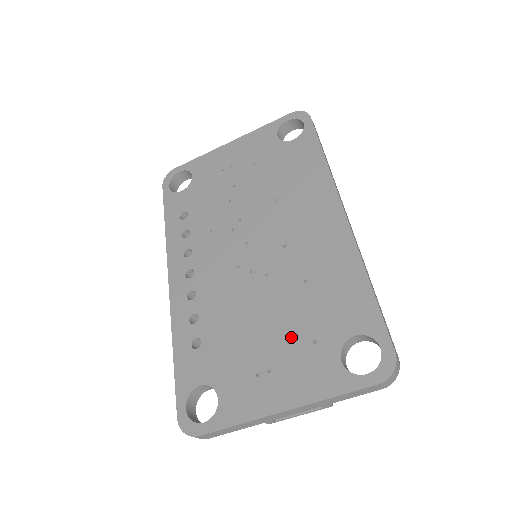
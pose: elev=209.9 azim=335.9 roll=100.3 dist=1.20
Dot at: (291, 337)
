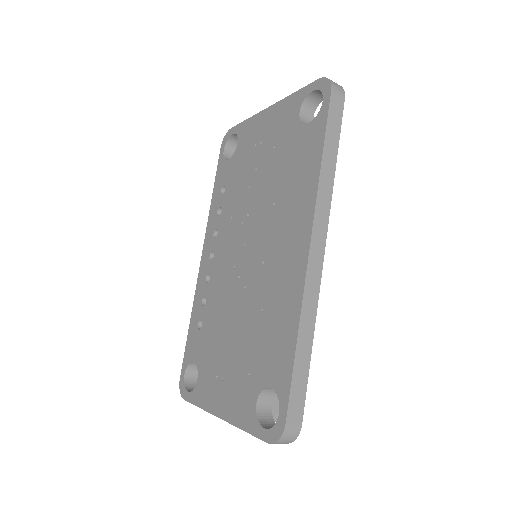
Dot at: (240, 359)
